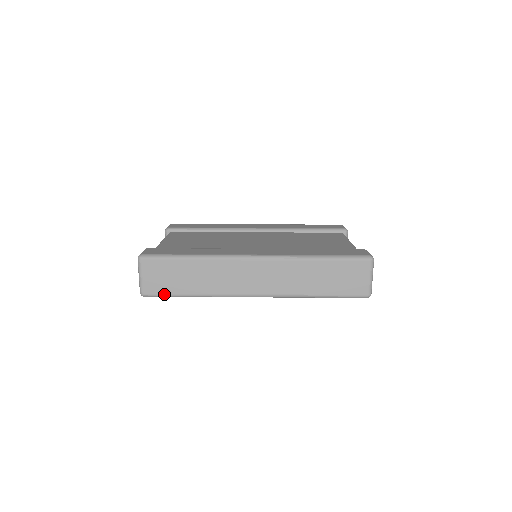
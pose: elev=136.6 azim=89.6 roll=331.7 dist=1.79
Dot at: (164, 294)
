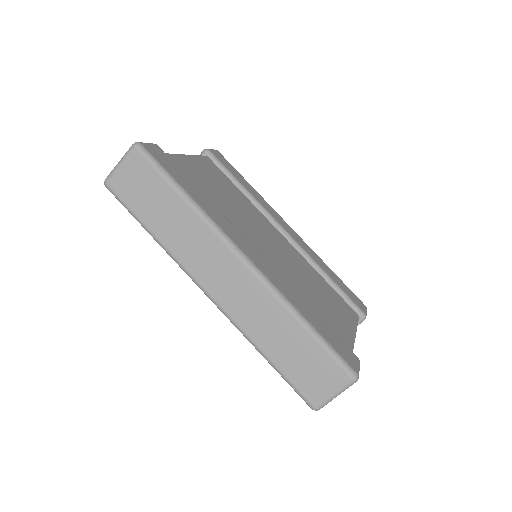
Dot at: (125, 203)
